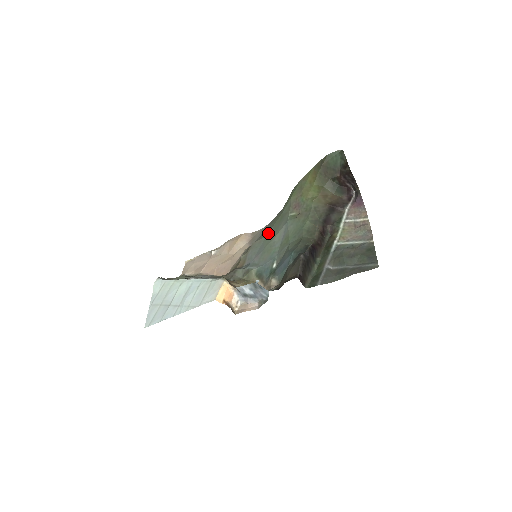
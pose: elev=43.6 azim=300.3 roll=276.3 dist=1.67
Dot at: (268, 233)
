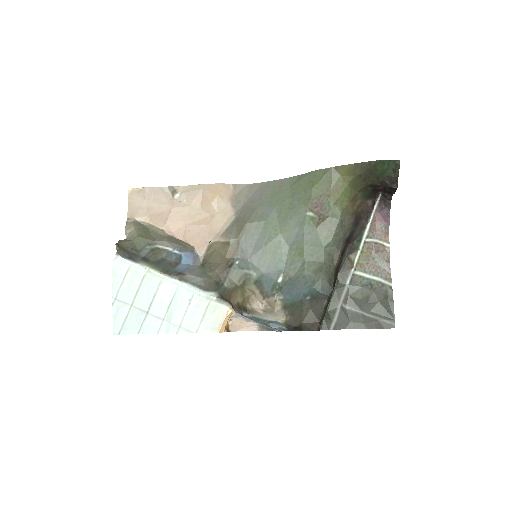
Dot at: (269, 217)
